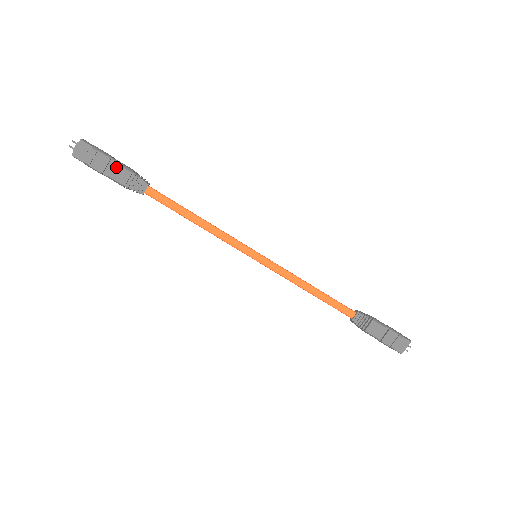
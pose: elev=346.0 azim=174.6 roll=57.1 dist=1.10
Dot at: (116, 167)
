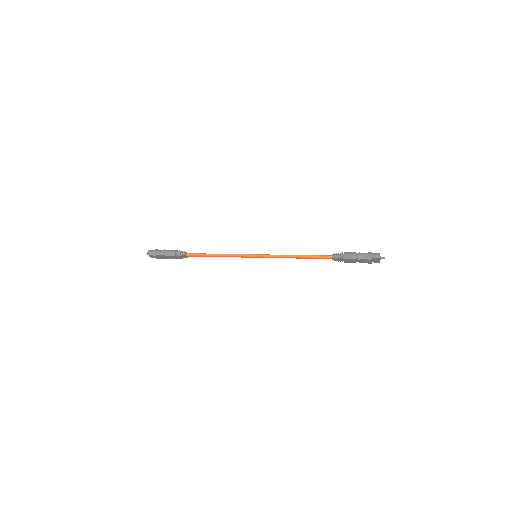
Dot at: (168, 257)
